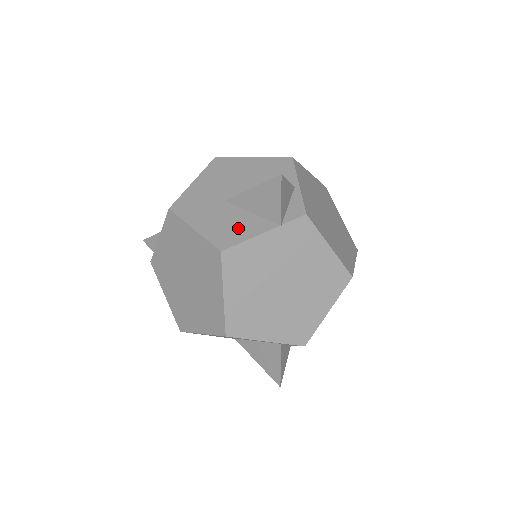
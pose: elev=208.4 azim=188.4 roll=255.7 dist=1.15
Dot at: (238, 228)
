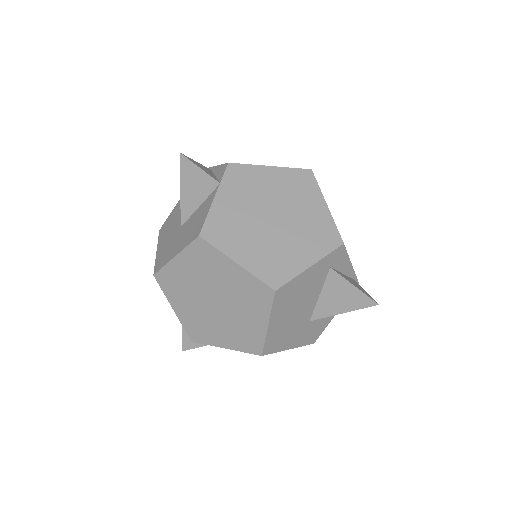
Dot at: (198, 219)
